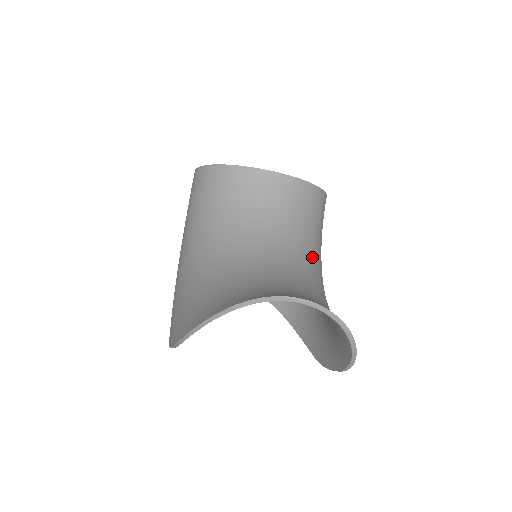
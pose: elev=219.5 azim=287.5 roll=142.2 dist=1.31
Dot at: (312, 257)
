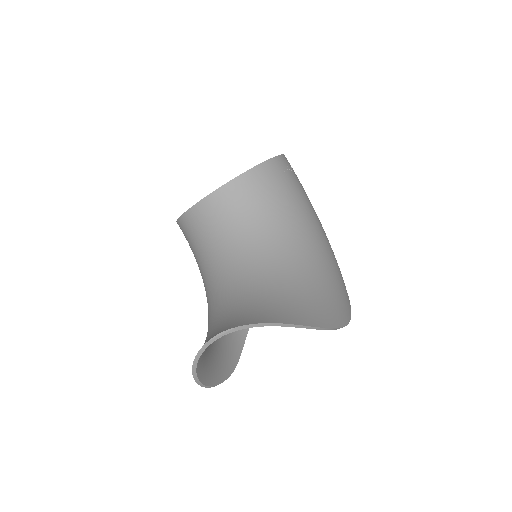
Dot at: (274, 240)
